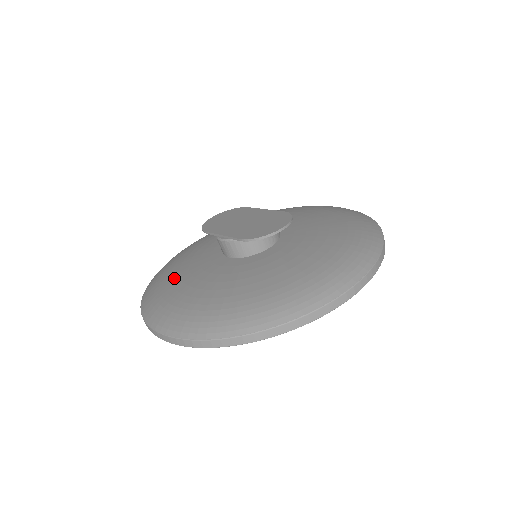
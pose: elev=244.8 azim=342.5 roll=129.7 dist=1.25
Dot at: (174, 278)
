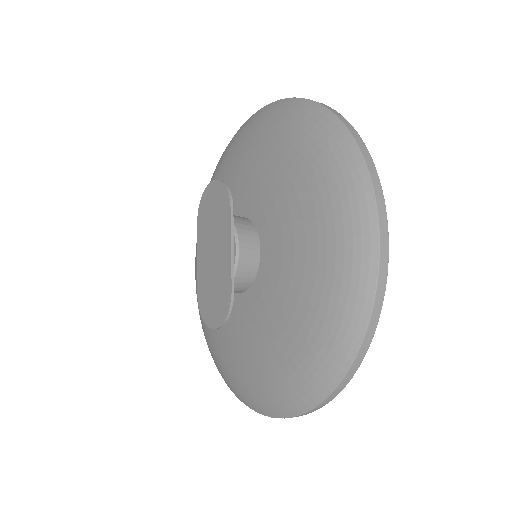
Dot at: occluded
